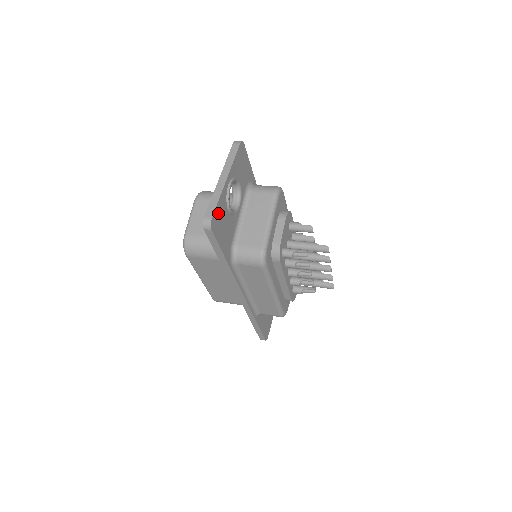
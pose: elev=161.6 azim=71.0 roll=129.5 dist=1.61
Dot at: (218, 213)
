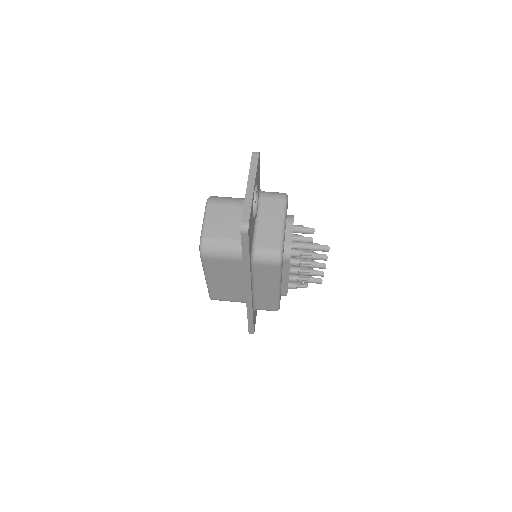
Dot at: (250, 218)
